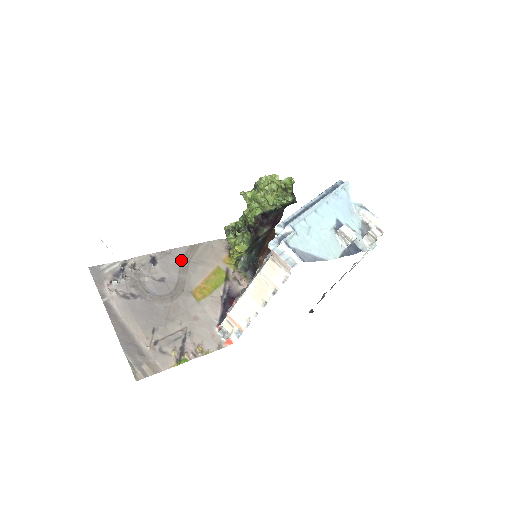
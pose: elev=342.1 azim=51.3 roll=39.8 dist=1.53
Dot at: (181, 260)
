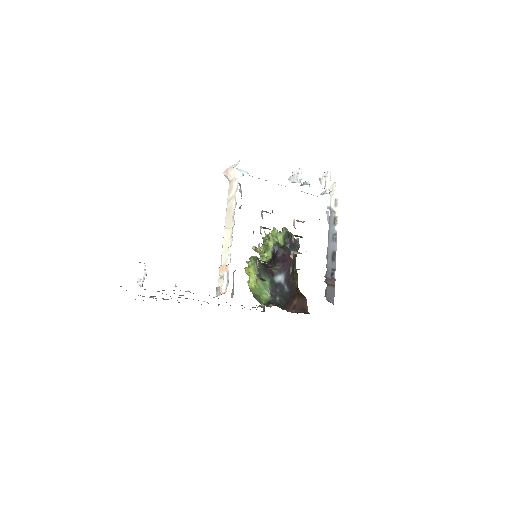
Dot at: occluded
